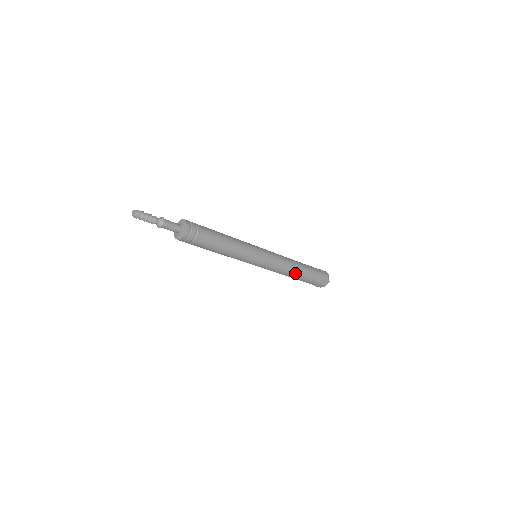
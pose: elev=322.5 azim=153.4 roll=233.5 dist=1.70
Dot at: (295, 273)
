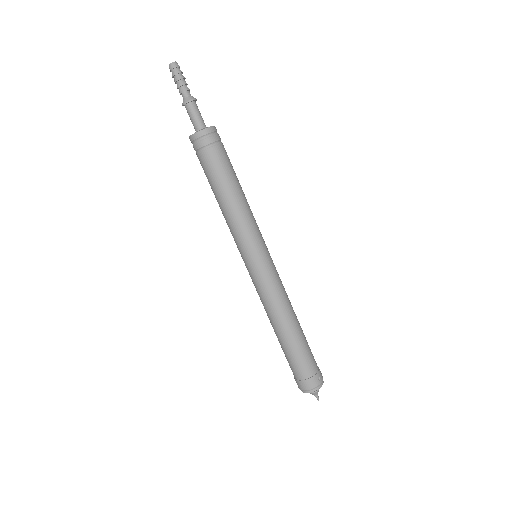
Dot at: (293, 320)
